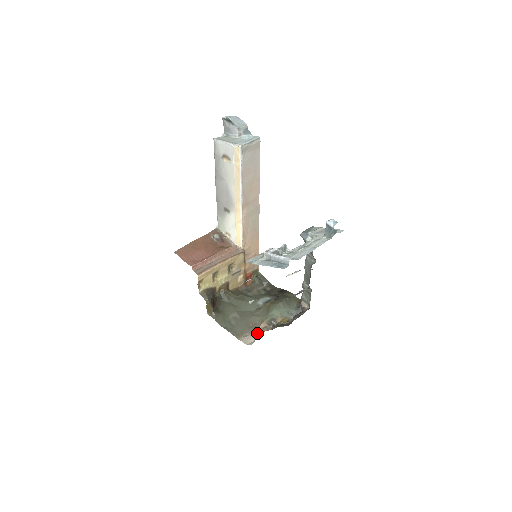
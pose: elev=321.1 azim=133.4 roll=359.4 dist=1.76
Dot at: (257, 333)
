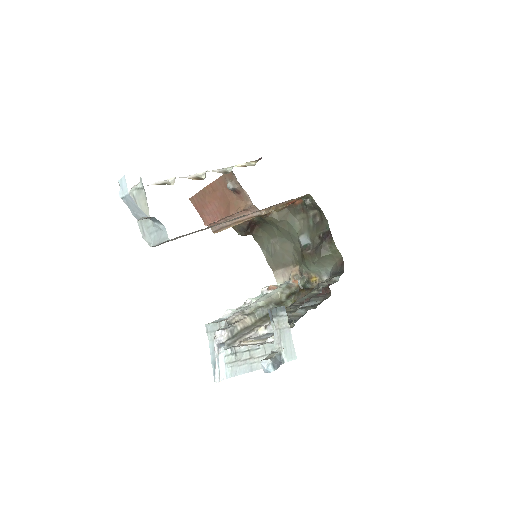
Dot at: (289, 275)
